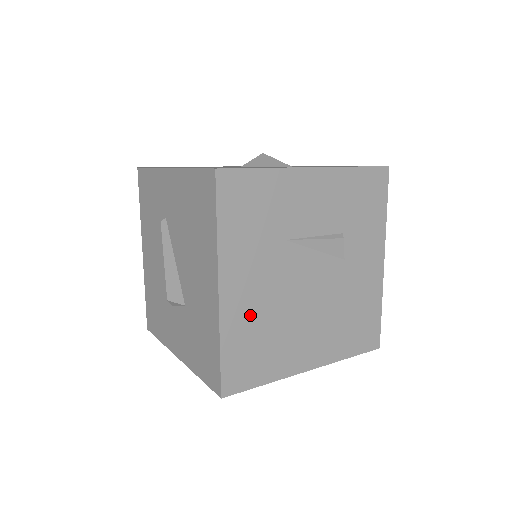
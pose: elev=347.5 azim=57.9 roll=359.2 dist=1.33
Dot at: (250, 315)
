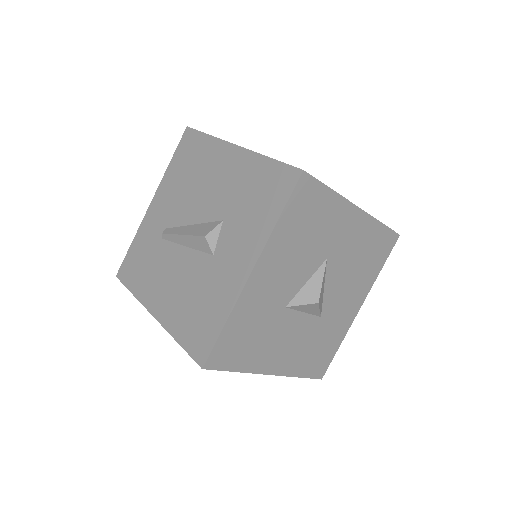
Dot at: occluded
